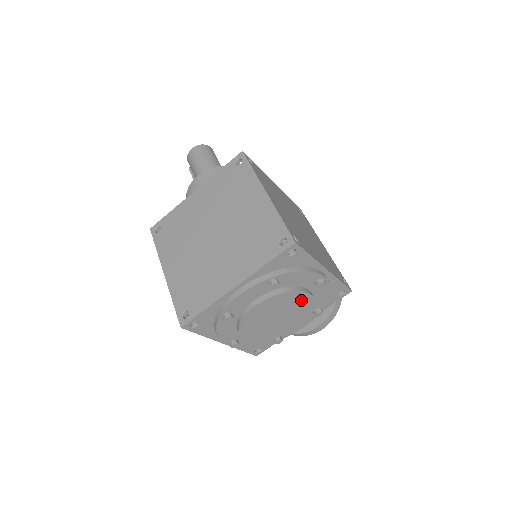
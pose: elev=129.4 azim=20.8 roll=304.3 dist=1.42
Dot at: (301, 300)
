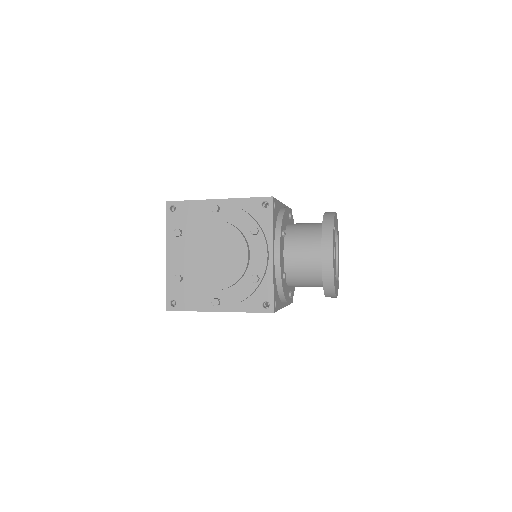
Dot at: (214, 230)
